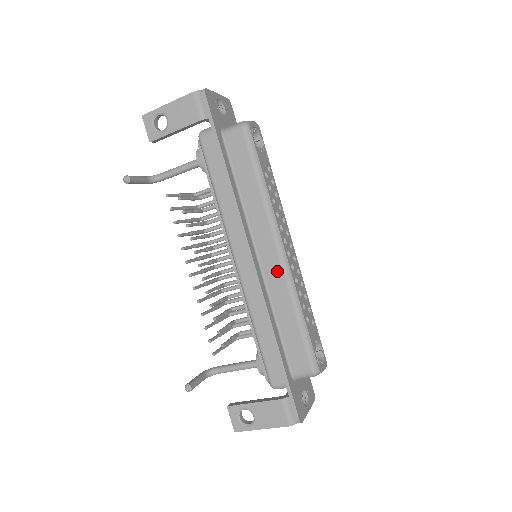
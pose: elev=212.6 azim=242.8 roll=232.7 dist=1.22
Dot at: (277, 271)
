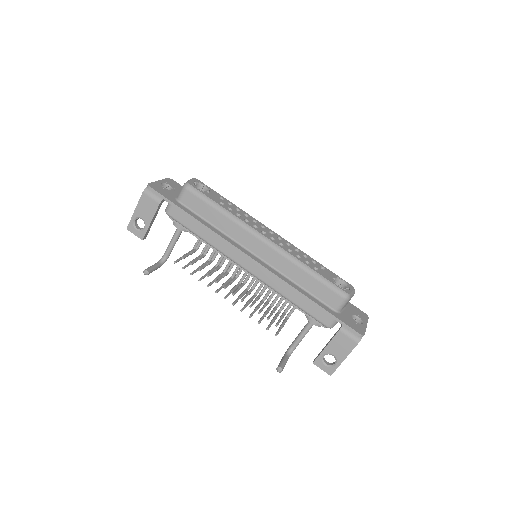
Dot at: (273, 254)
